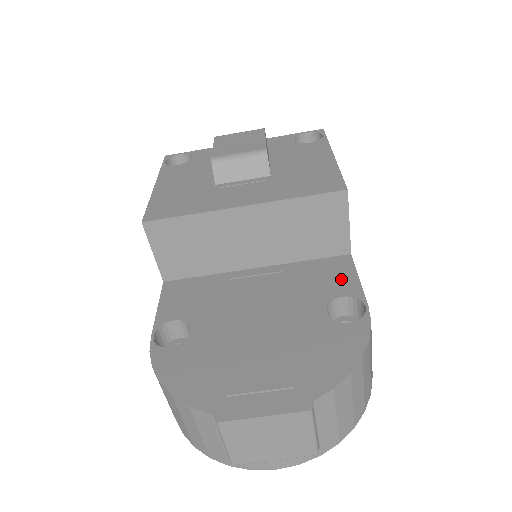
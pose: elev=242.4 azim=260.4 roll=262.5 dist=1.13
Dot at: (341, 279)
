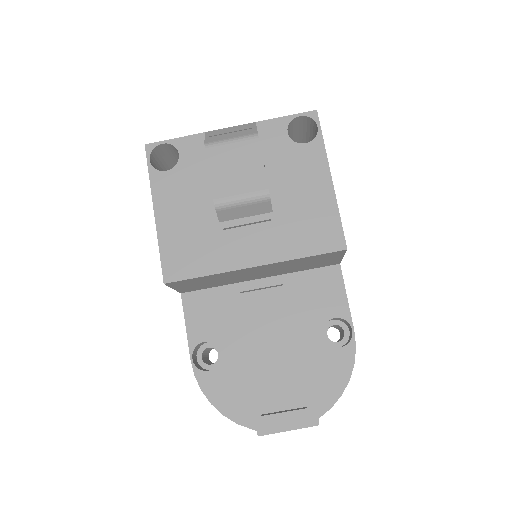
Dot at: (333, 297)
